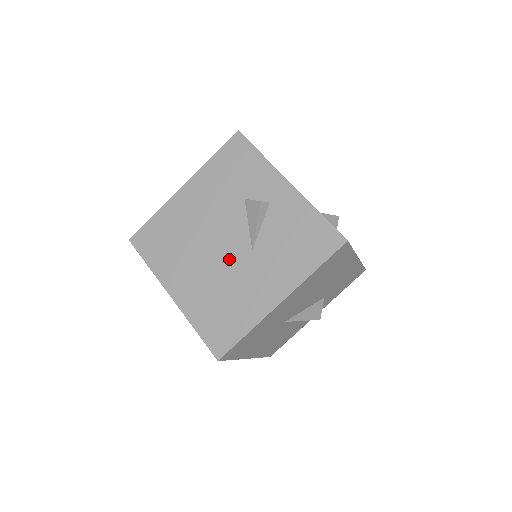
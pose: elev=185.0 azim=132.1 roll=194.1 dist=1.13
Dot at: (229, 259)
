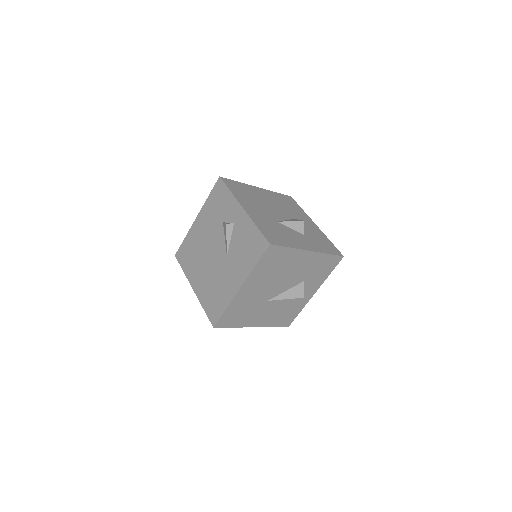
Dot at: (217, 263)
